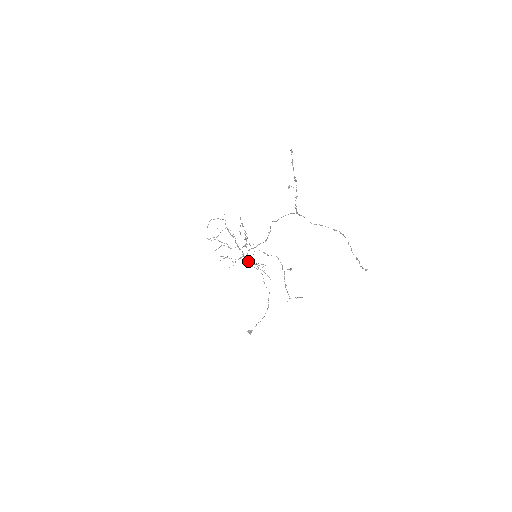
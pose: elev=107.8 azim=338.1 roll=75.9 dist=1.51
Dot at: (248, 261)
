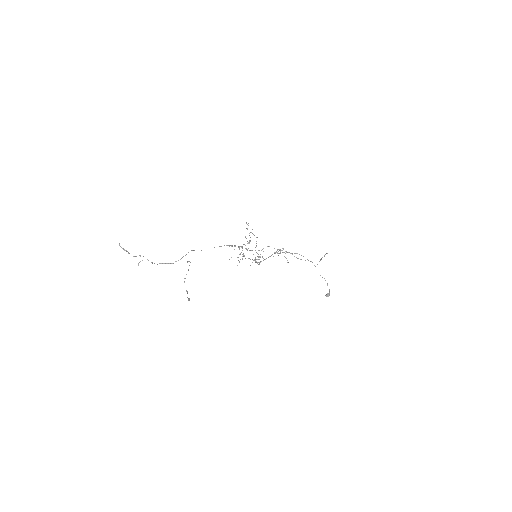
Dot at: occluded
